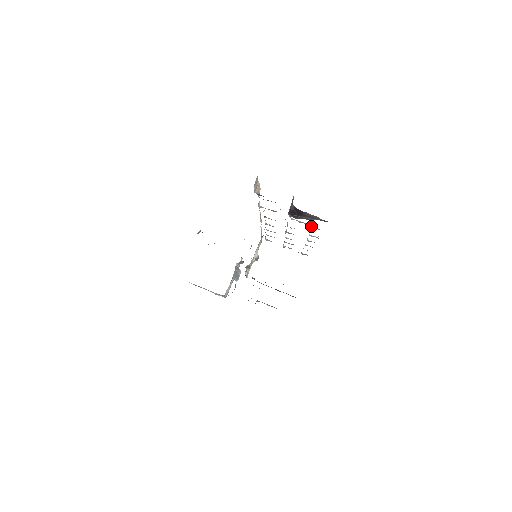
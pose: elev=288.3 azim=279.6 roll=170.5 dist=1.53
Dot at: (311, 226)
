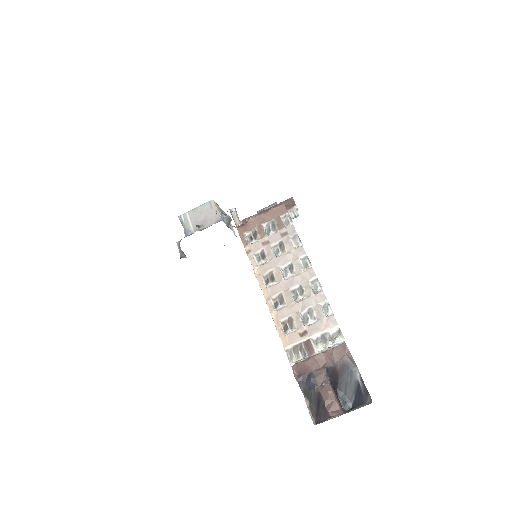
Dot at: (330, 332)
